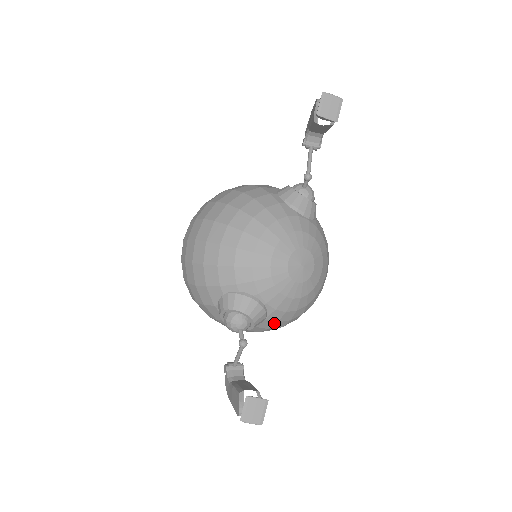
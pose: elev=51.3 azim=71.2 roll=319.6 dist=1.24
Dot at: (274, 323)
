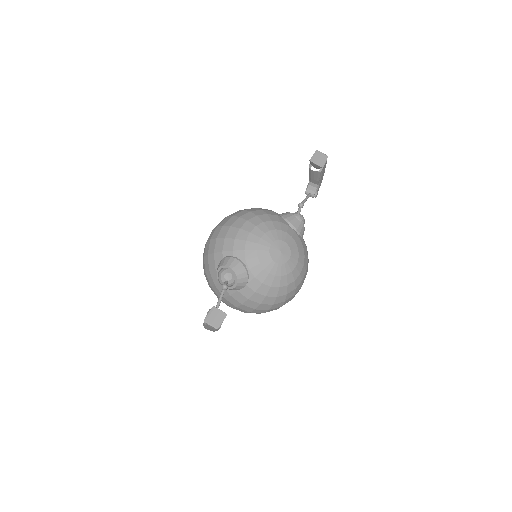
Dot at: (253, 292)
